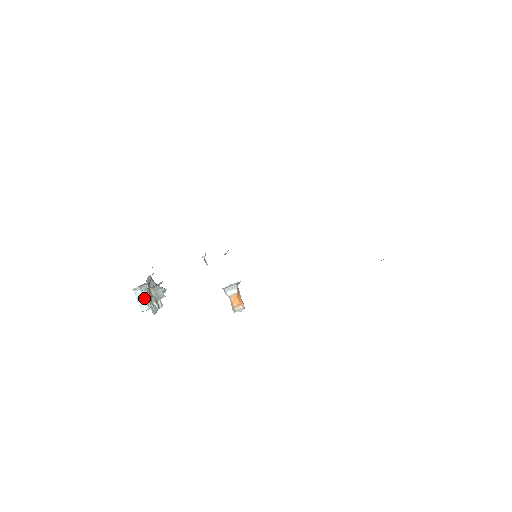
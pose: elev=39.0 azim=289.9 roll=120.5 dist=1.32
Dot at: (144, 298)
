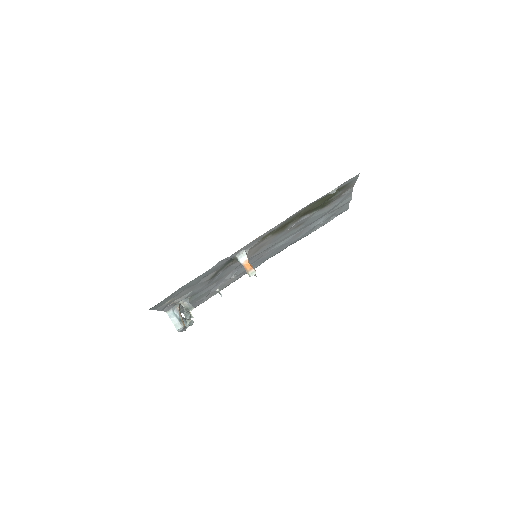
Dot at: (177, 318)
